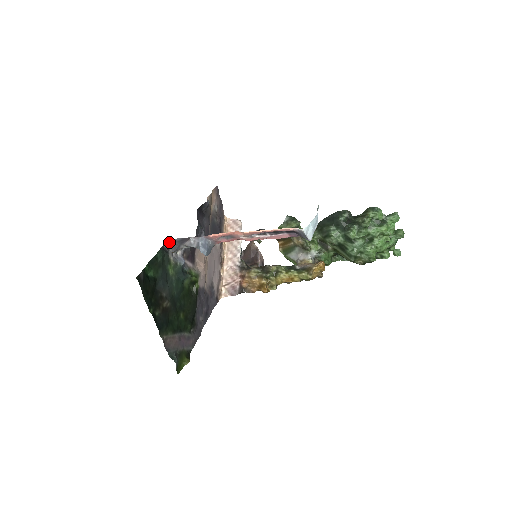
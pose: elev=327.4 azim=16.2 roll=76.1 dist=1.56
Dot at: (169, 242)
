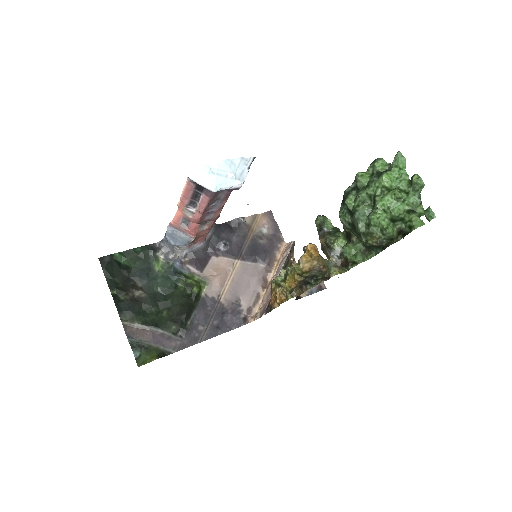
Dot at: (162, 243)
